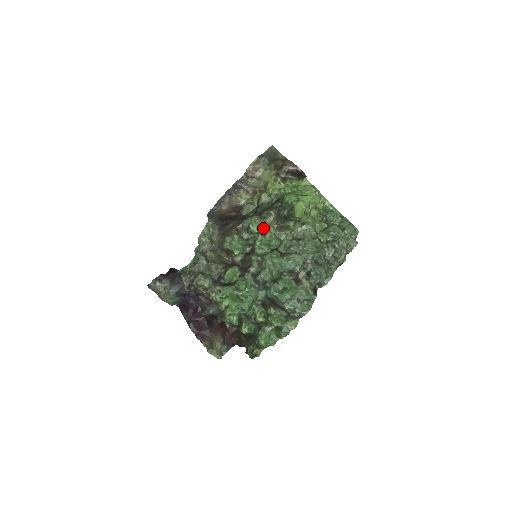
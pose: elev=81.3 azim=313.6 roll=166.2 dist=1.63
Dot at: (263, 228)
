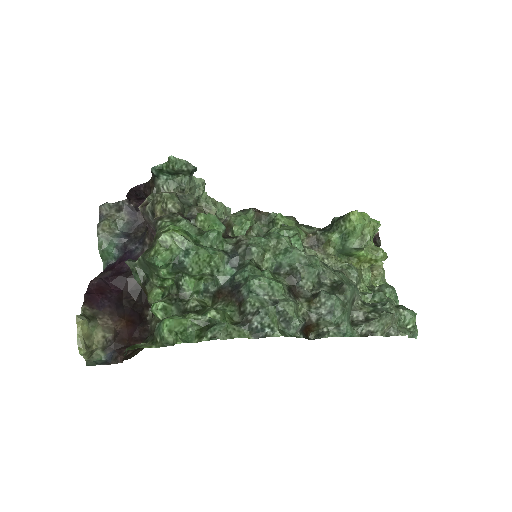
Dot at: occluded
